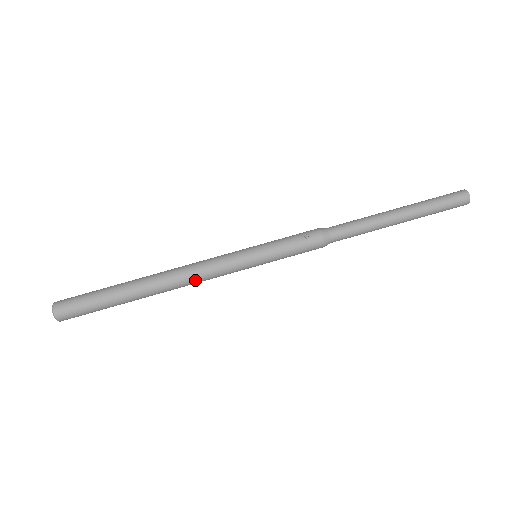
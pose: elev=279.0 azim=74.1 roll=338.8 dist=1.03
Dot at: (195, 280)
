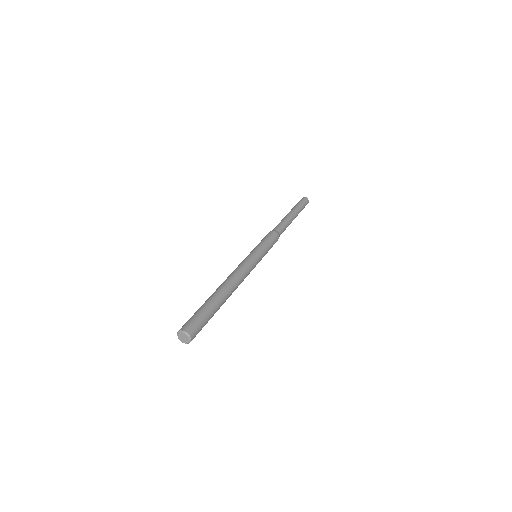
Dot at: (243, 278)
